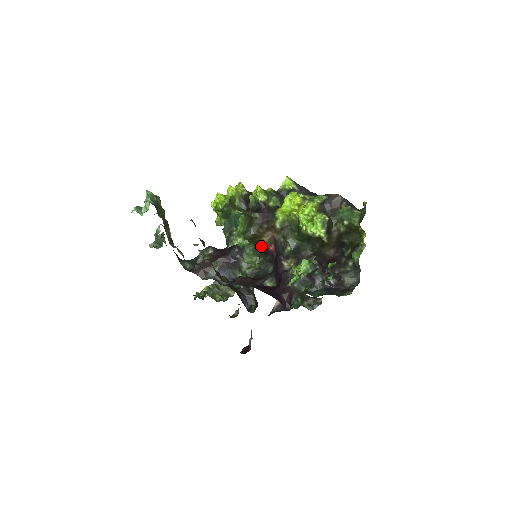
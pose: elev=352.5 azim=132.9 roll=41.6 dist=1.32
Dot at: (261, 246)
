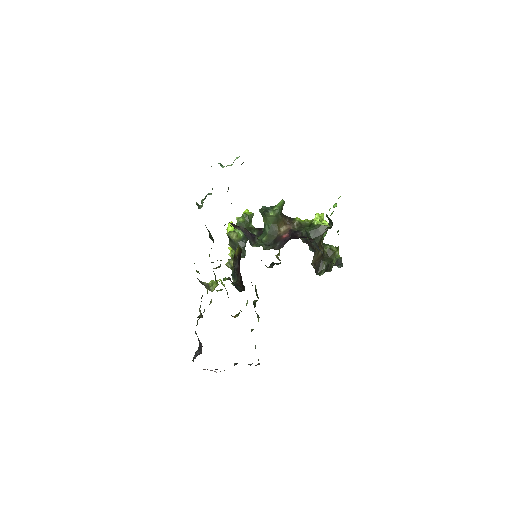
Dot at: (275, 237)
